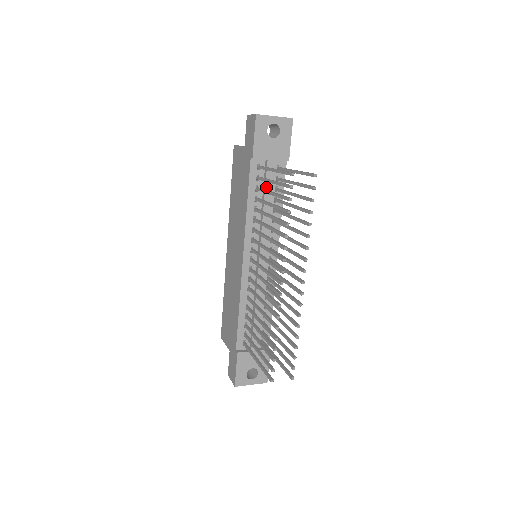
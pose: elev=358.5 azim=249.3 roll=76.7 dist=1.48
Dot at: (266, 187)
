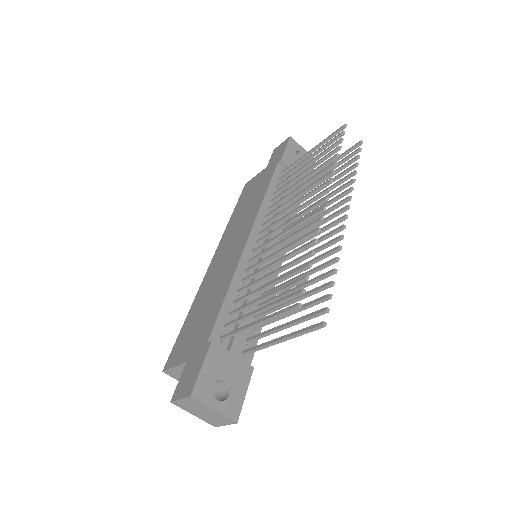
Dot at: occluded
